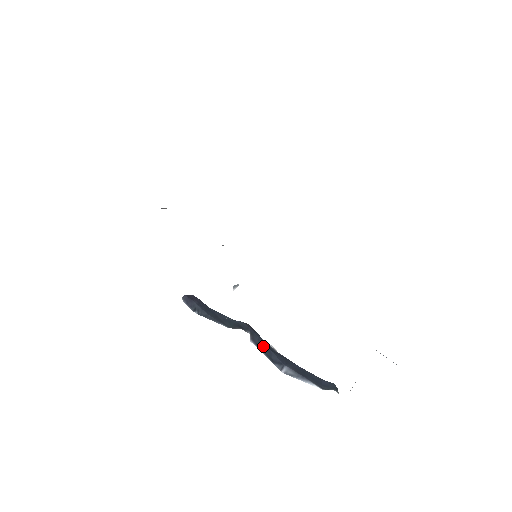
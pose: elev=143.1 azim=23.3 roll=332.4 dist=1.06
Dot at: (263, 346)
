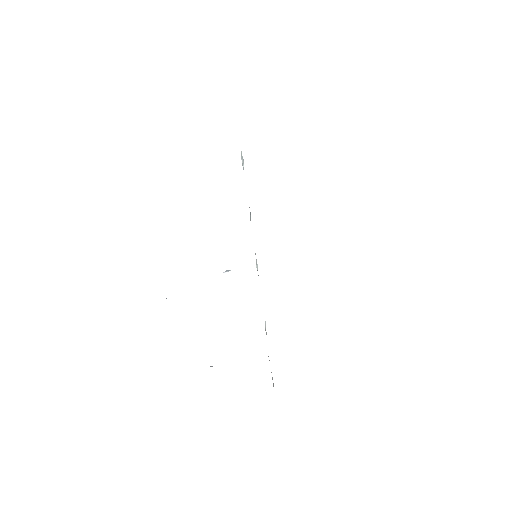
Dot at: occluded
